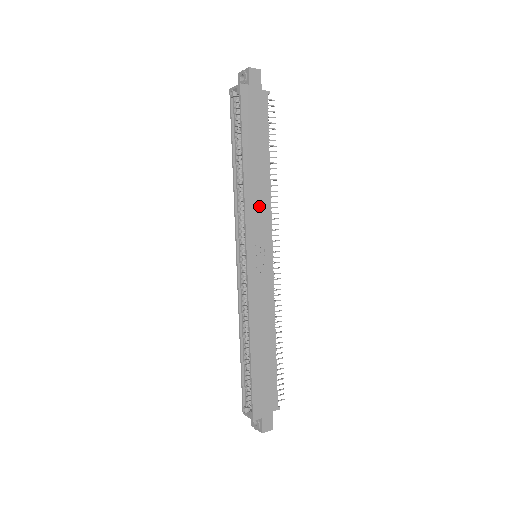
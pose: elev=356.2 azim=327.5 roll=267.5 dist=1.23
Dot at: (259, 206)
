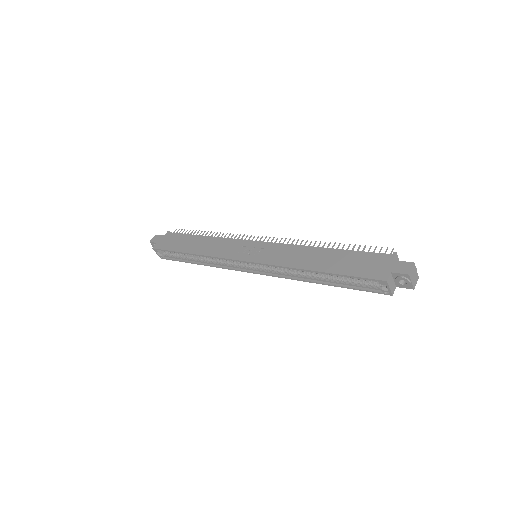
Dot at: (220, 247)
